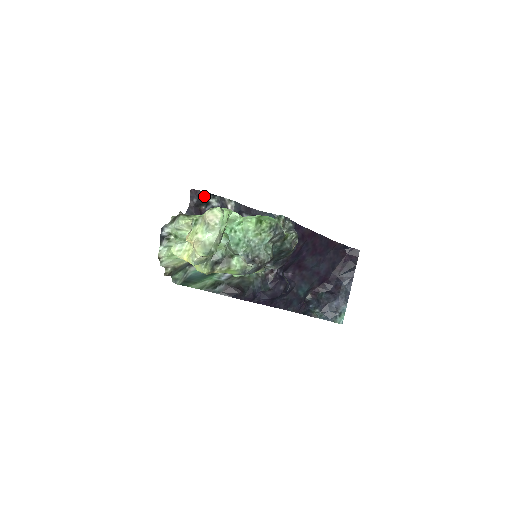
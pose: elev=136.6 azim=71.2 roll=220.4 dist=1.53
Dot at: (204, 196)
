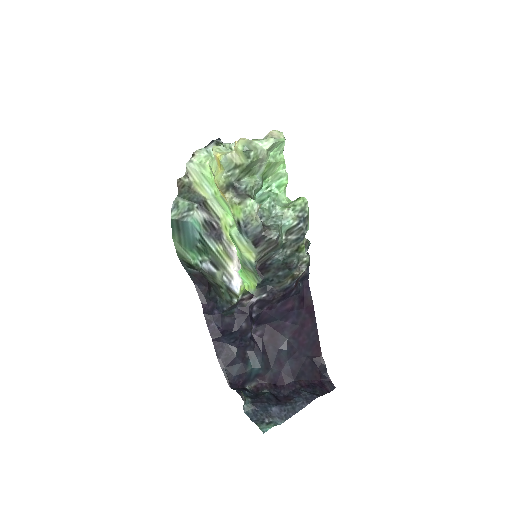
Dot at: occluded
